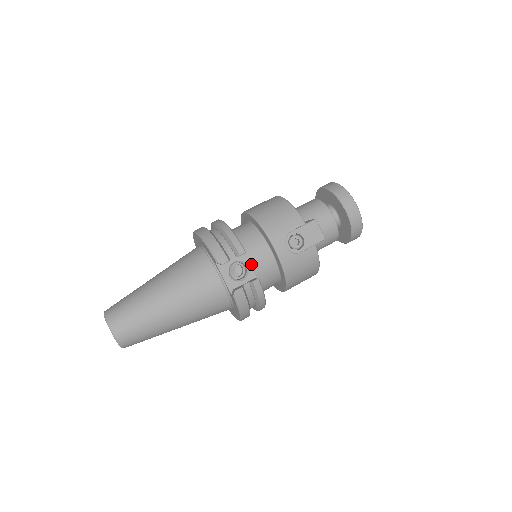
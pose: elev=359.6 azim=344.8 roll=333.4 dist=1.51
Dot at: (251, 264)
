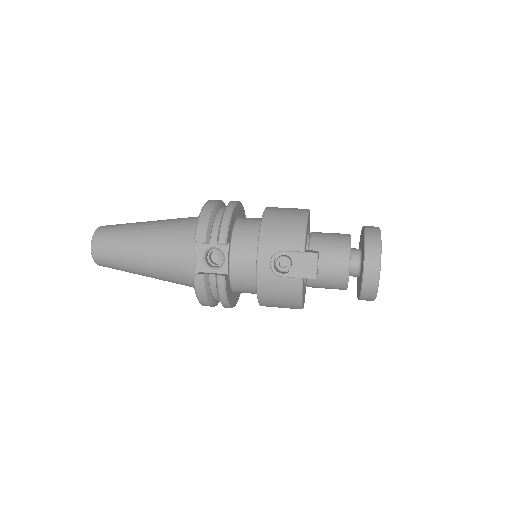
Dot at: (231, 259)
